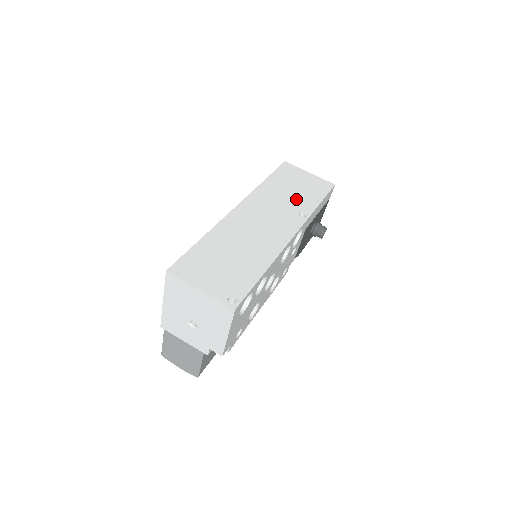
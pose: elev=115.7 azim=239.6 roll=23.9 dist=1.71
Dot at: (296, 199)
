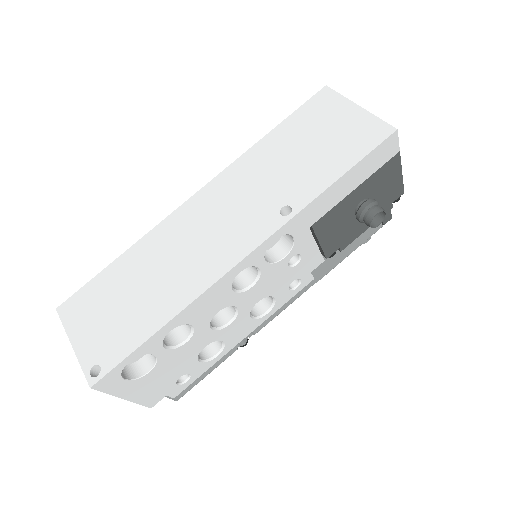
Dot at: (295, 174)
